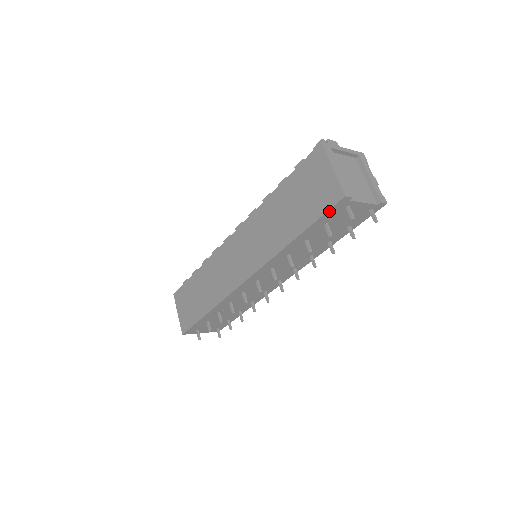
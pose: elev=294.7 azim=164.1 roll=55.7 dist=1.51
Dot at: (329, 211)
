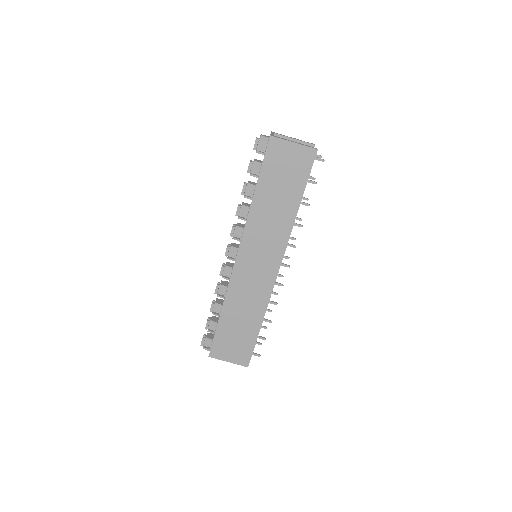
Dot at: occluded
